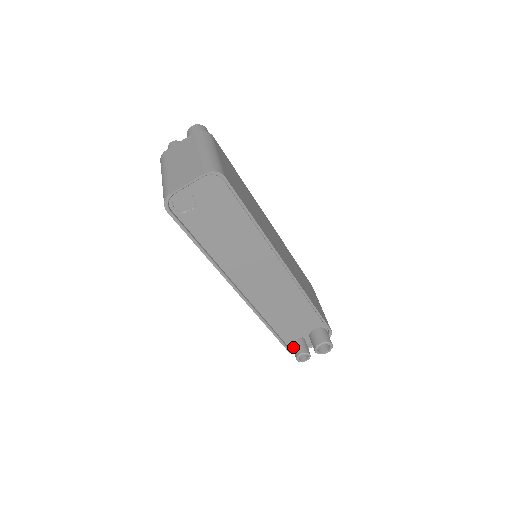
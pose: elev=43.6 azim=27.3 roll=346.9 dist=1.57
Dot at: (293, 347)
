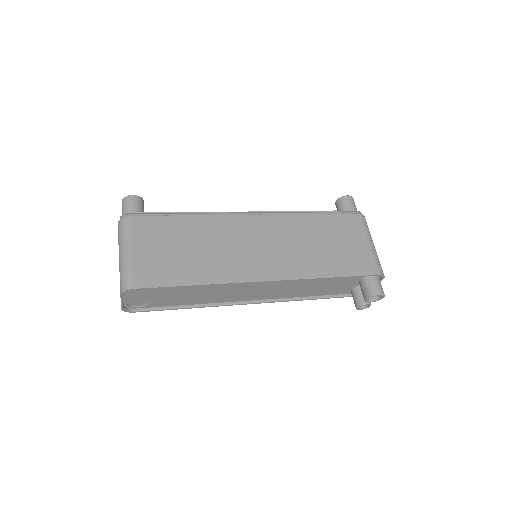
Dot at: occluded
